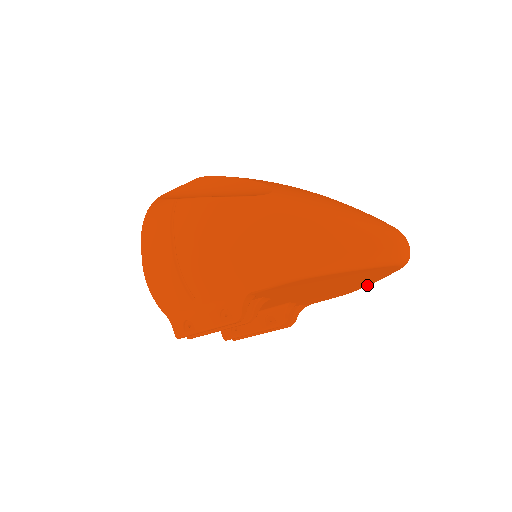
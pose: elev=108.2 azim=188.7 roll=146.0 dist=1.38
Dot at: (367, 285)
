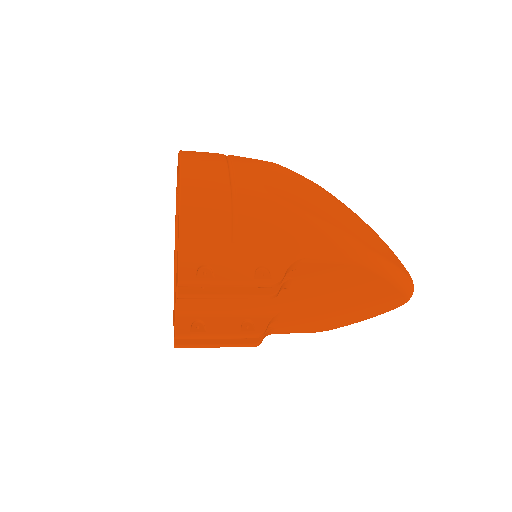
Dot at: (349, 323)
